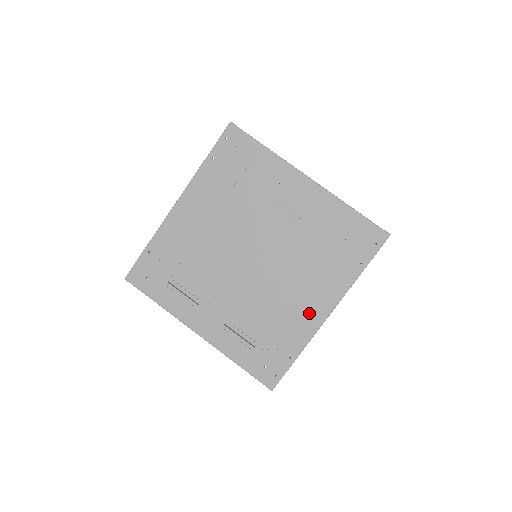
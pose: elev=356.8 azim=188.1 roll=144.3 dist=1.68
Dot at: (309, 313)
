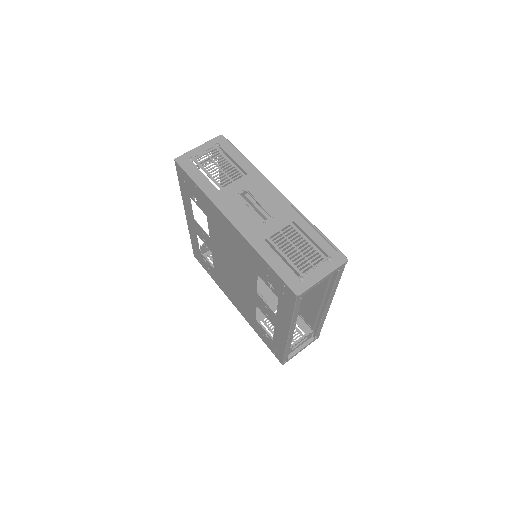
Dot at: (230, 295)
